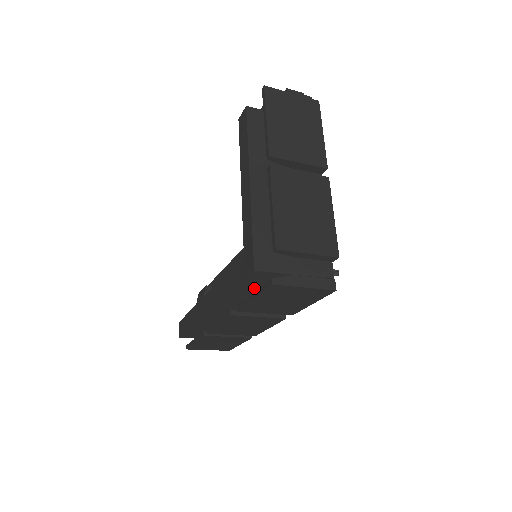
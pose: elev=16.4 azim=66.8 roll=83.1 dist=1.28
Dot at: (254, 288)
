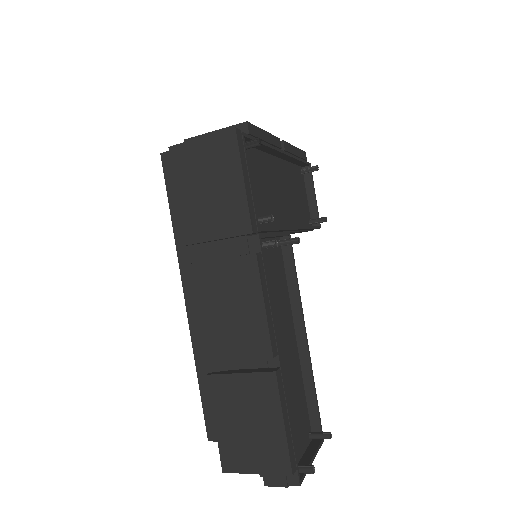
Dot at: occluded
